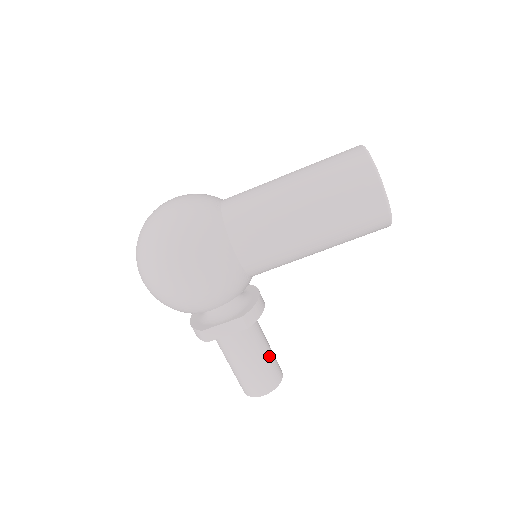
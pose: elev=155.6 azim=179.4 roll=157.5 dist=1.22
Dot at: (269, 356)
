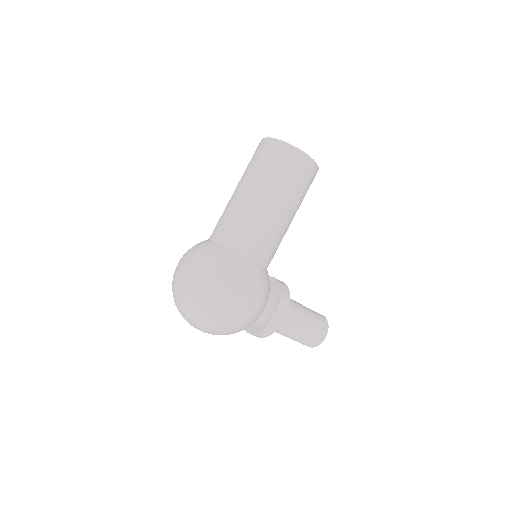
Dot at: (309, 310)
